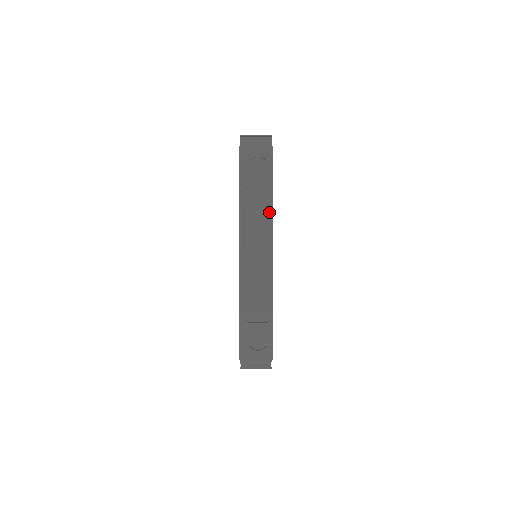
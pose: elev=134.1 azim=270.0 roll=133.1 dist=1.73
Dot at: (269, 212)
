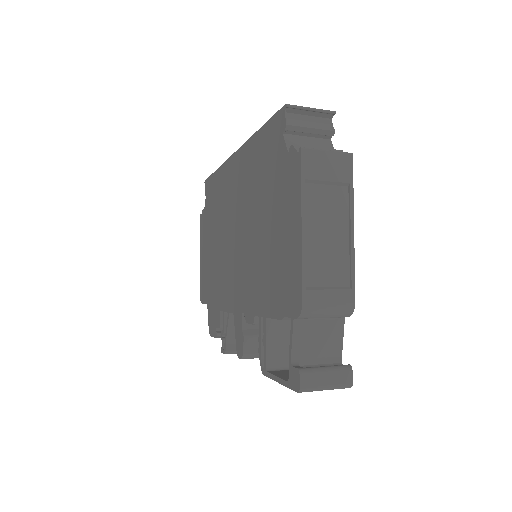
Dot at: occluded
